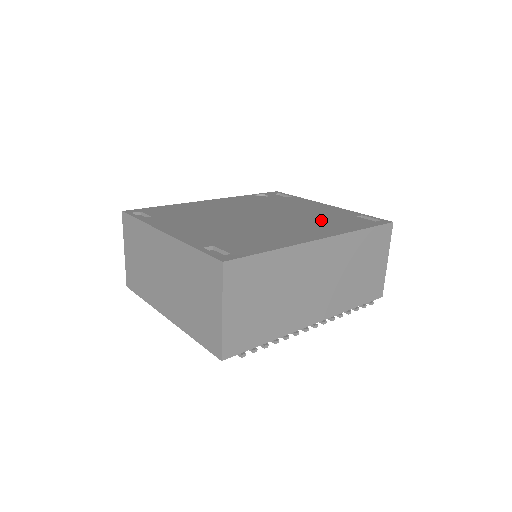
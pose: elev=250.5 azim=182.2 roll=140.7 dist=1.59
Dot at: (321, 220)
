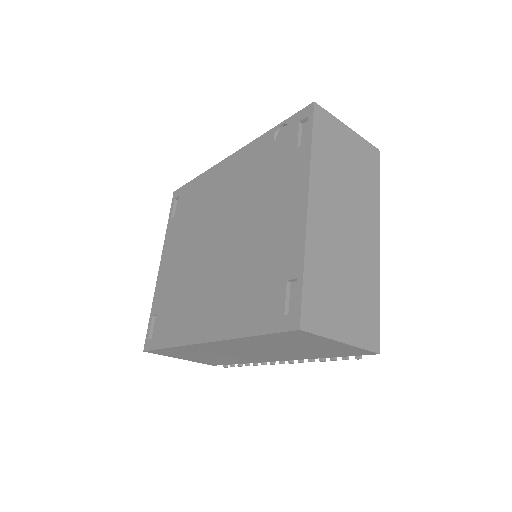
Dot at: (245, 281)
